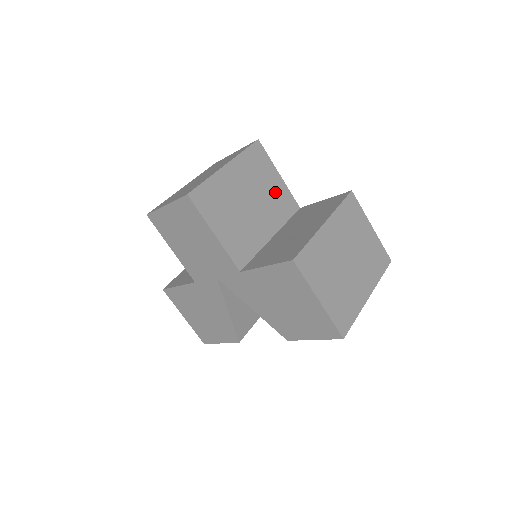
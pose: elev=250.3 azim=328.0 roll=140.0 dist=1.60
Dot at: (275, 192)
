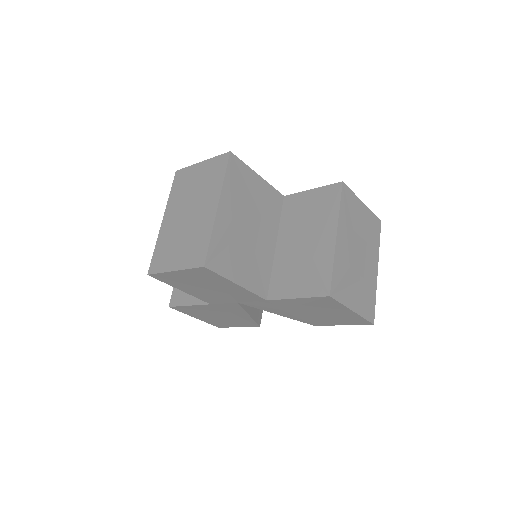
Dot at: (262, 198)
